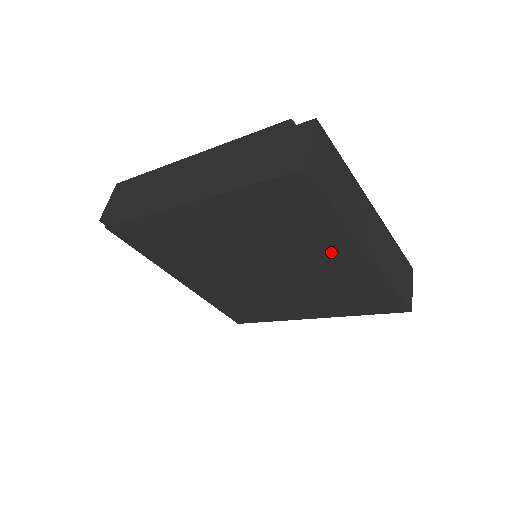
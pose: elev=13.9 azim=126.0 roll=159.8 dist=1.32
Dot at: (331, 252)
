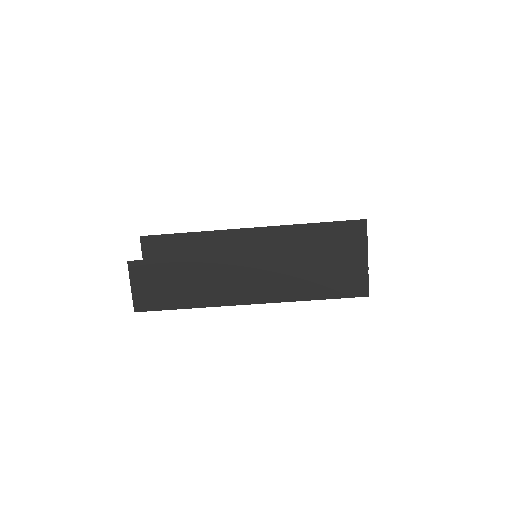
Dot at: occluded
